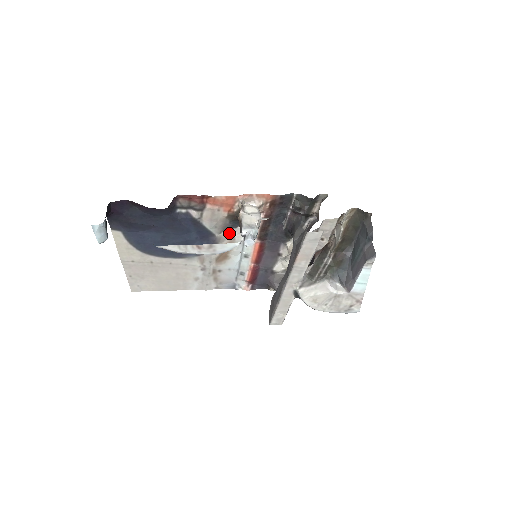
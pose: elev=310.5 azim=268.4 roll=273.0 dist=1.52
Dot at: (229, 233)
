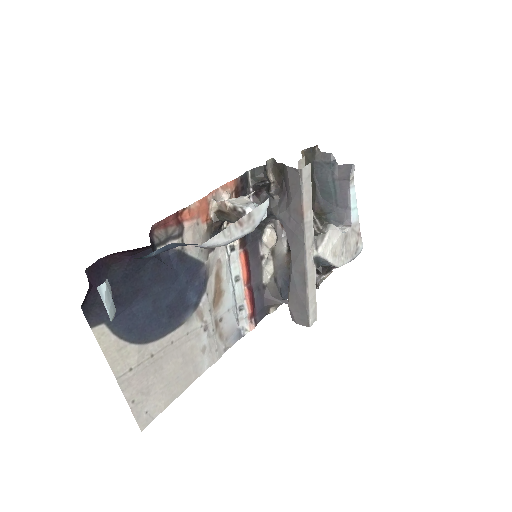
Dot at: (214, 255)
